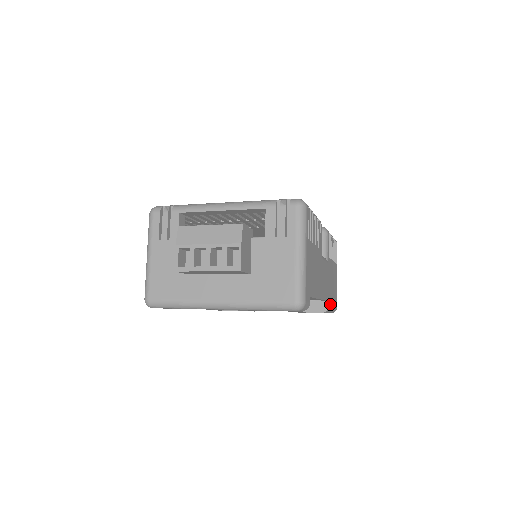
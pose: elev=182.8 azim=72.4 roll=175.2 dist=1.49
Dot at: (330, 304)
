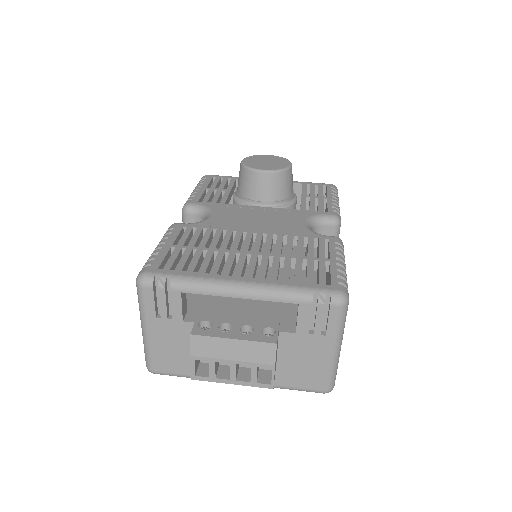
Dot at: occluded
